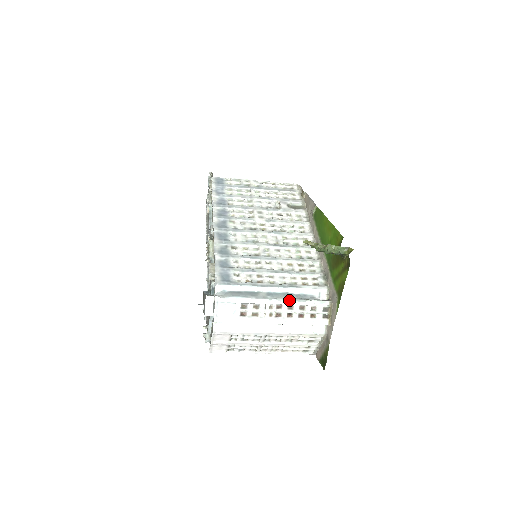
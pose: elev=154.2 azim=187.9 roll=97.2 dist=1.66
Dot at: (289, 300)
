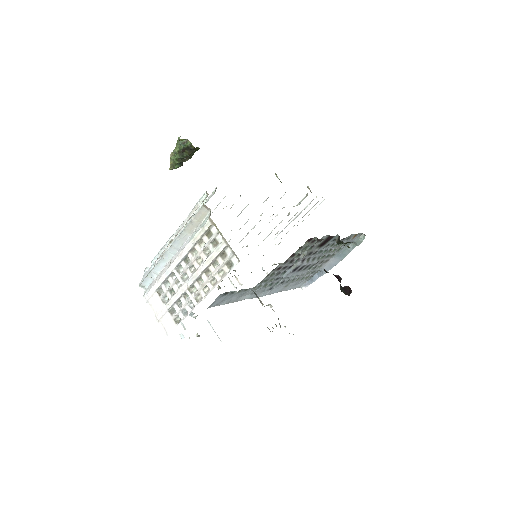
Dot at: (183, 222)
